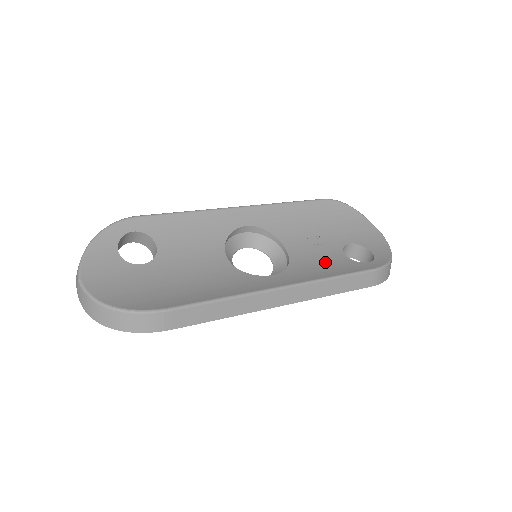
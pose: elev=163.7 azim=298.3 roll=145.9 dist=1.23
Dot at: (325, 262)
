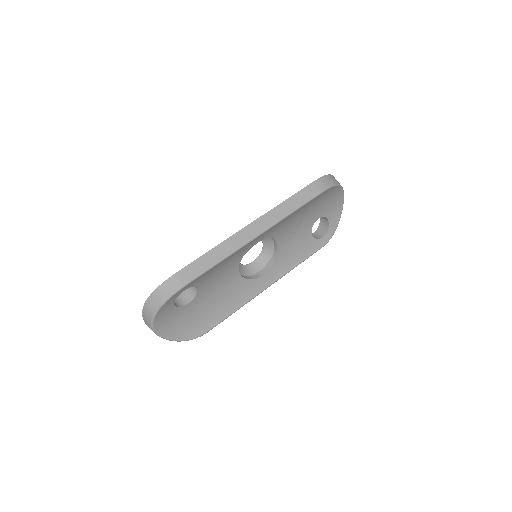
Dot at: (297, 247)
